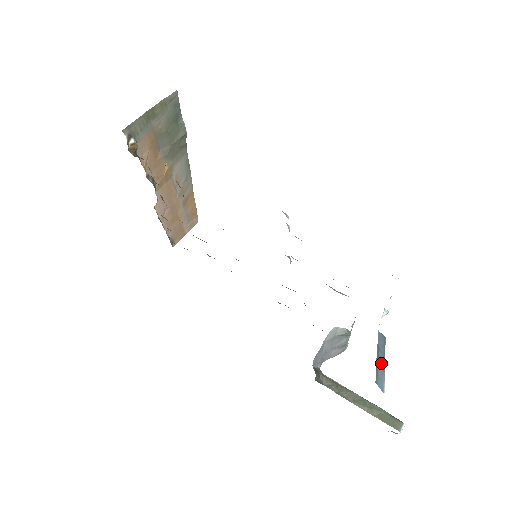
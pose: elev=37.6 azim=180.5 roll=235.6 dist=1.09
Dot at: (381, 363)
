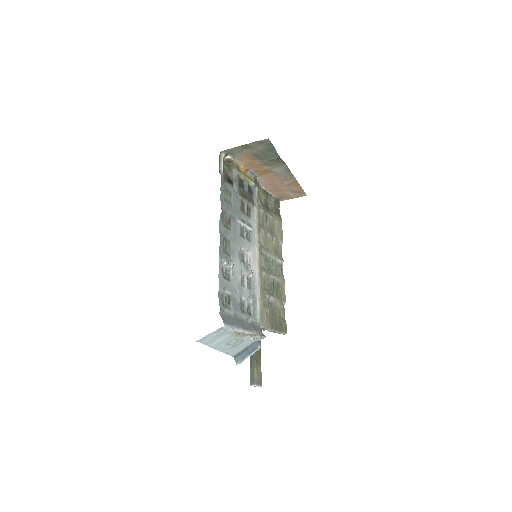
Dot at: (245, 354)
